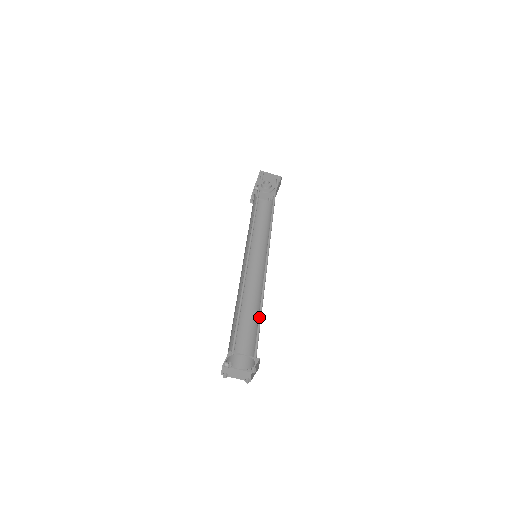
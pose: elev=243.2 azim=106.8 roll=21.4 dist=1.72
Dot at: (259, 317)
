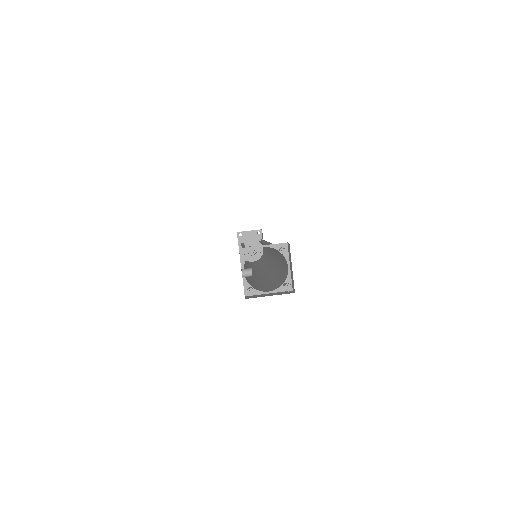
Dot at: occluded
